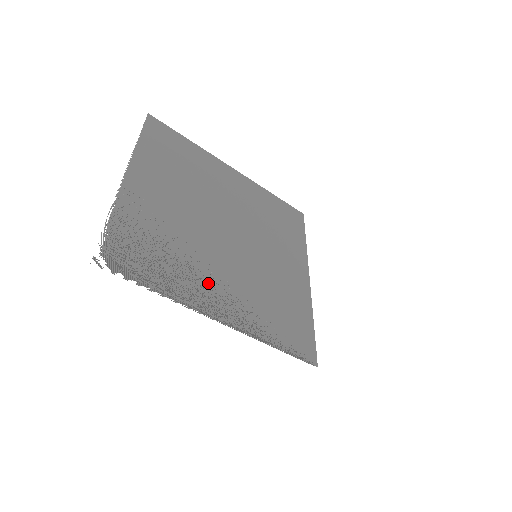
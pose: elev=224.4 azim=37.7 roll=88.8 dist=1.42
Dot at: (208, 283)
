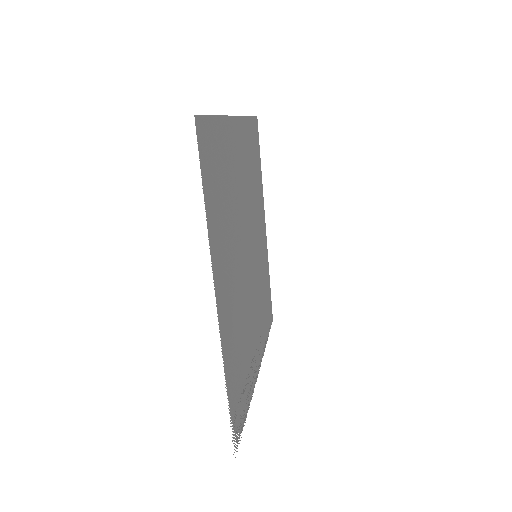
Dot at: (253, 346)
